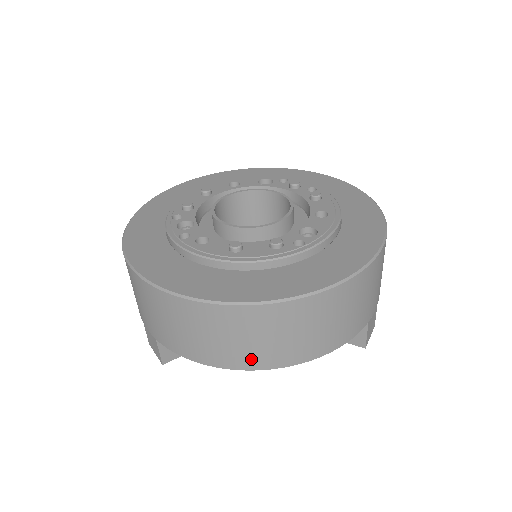
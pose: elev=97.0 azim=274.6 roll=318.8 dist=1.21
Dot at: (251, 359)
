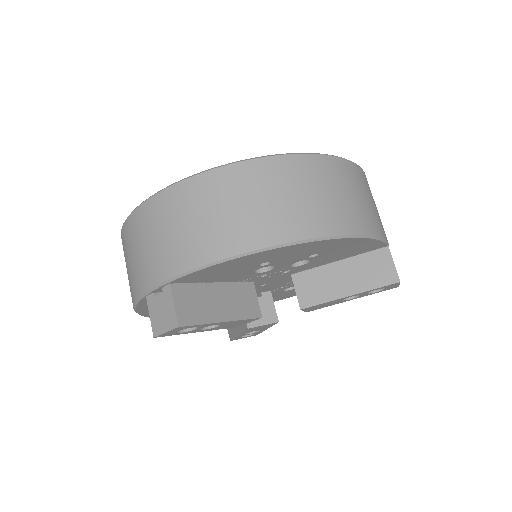
Dot at: (289, 225)
